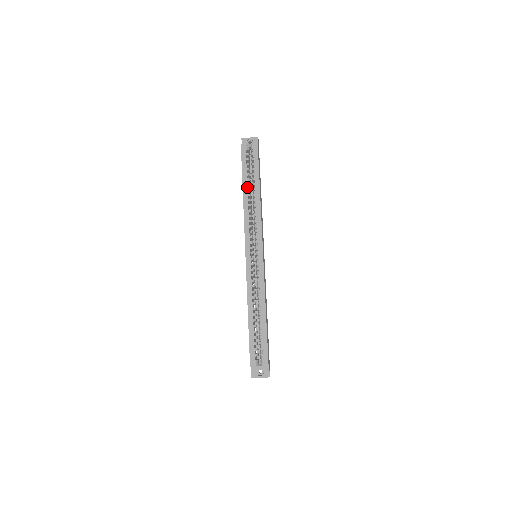
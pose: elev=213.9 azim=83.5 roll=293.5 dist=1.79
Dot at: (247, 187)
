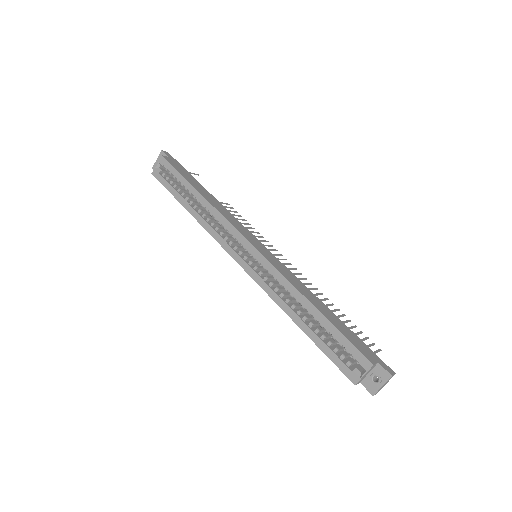
Dot at: (187, 202)
